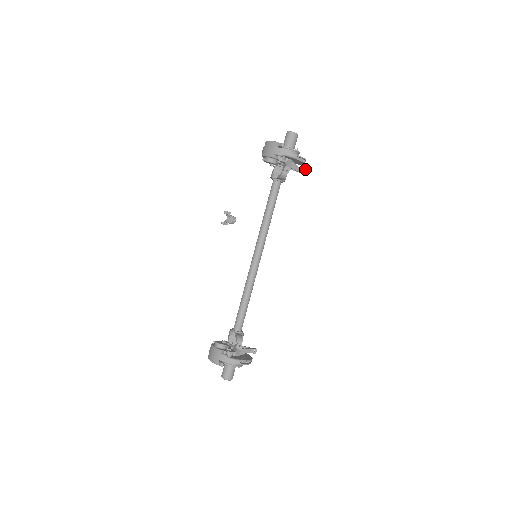
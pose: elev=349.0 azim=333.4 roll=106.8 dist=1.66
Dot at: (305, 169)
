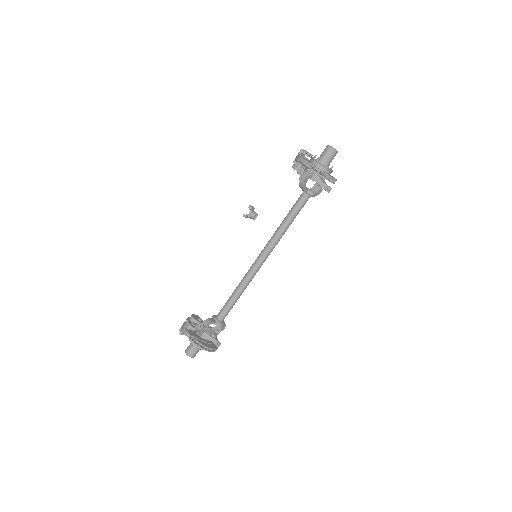
Dot at: (330, 187)
